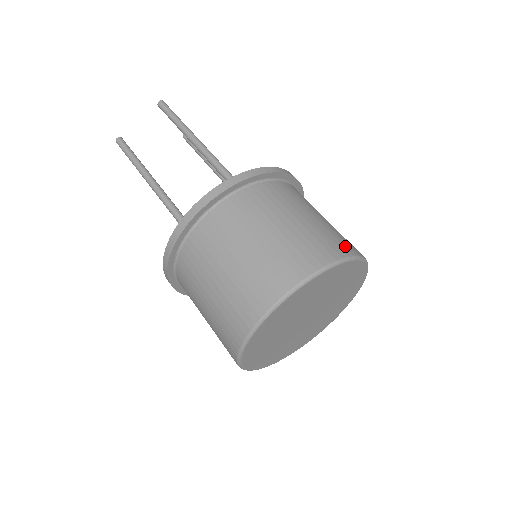
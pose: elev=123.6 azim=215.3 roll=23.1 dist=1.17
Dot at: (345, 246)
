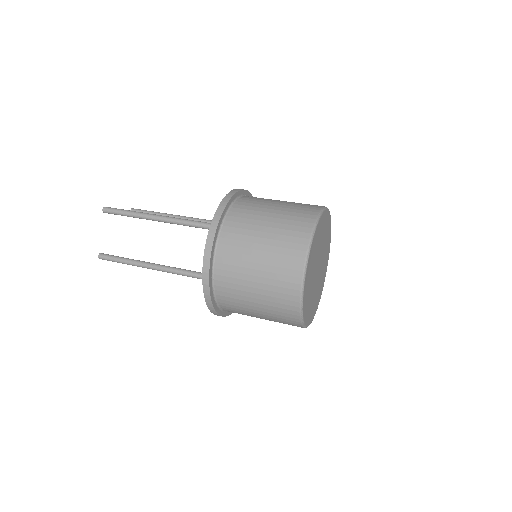
Dot at: (308, 213)
